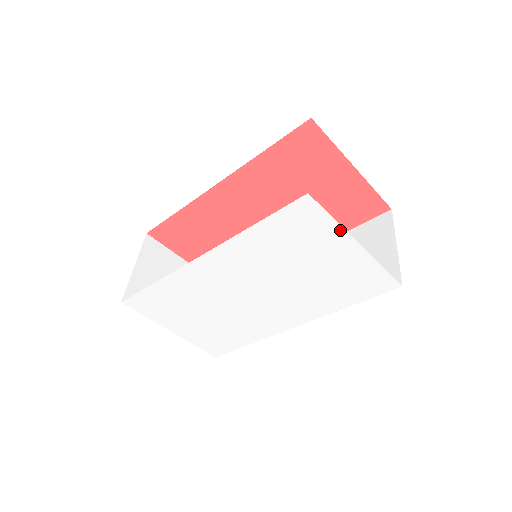
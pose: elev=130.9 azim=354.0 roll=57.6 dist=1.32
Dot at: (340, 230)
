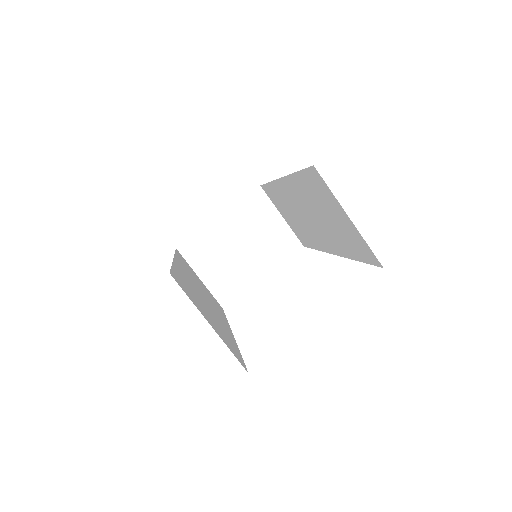
Dot at: occluded
